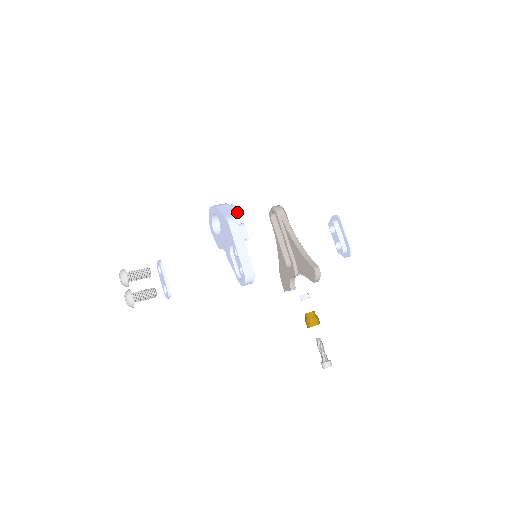
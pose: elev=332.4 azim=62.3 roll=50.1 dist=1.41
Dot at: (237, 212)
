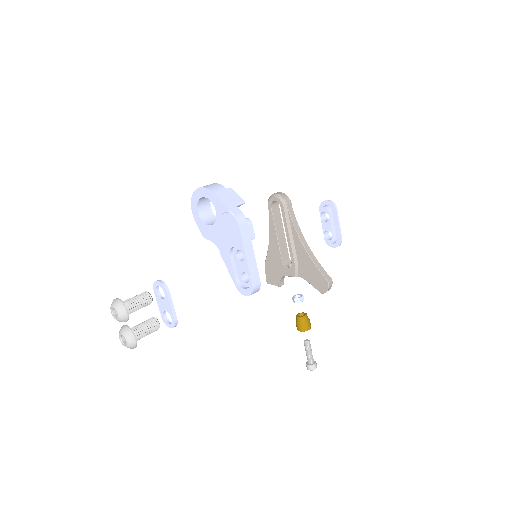
Dot at: (242, 203)
